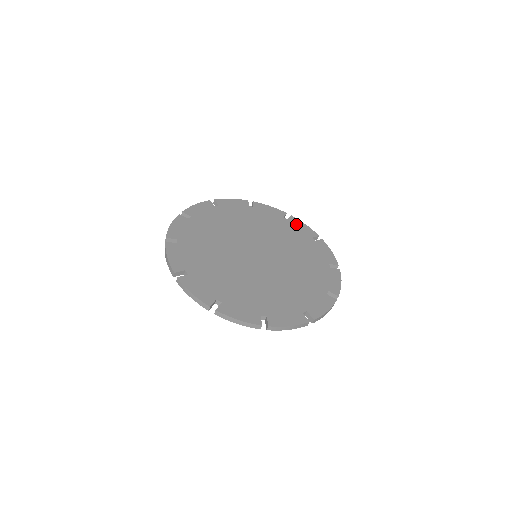
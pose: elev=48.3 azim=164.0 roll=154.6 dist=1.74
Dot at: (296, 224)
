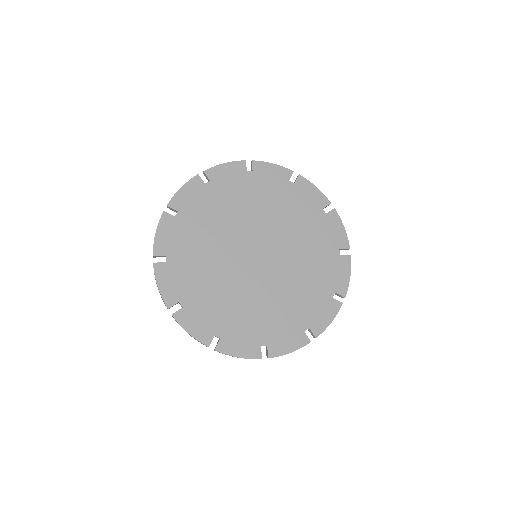
Dot at: (264, 172)
